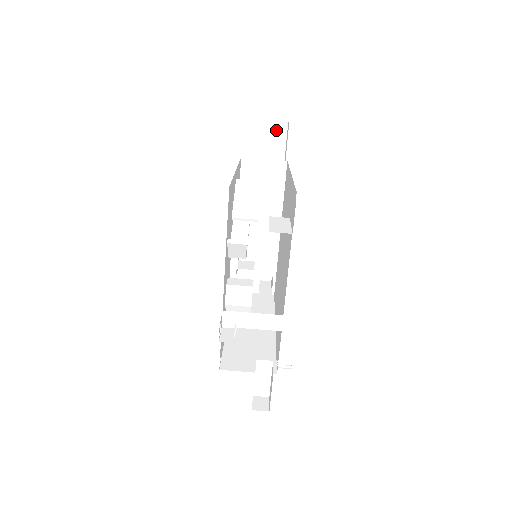
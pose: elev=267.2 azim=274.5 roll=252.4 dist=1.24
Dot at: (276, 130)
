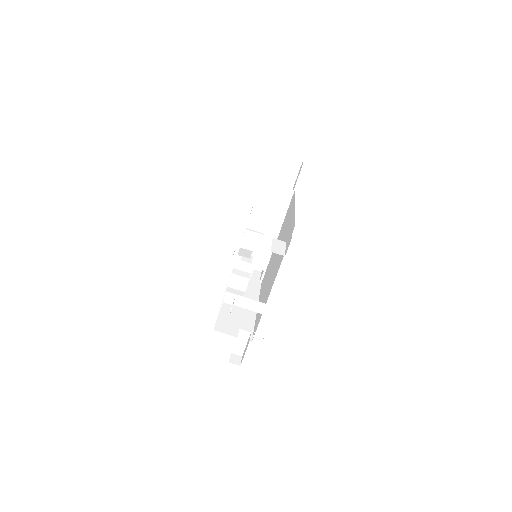
Dot at: (292, 165)
